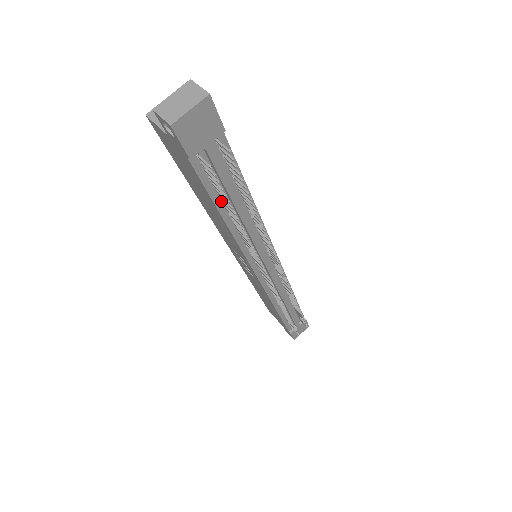
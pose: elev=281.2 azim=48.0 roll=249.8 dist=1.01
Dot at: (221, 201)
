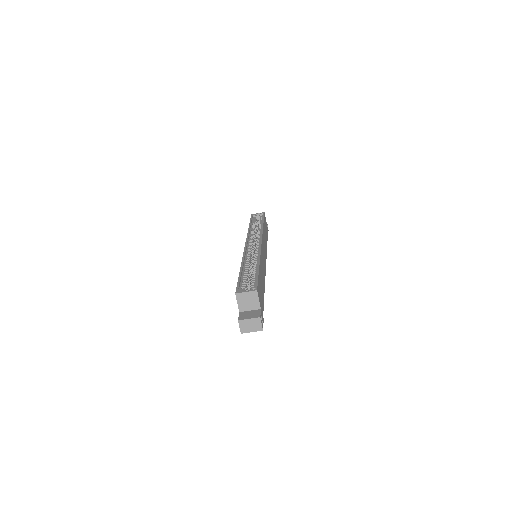
Dot at: occluded
